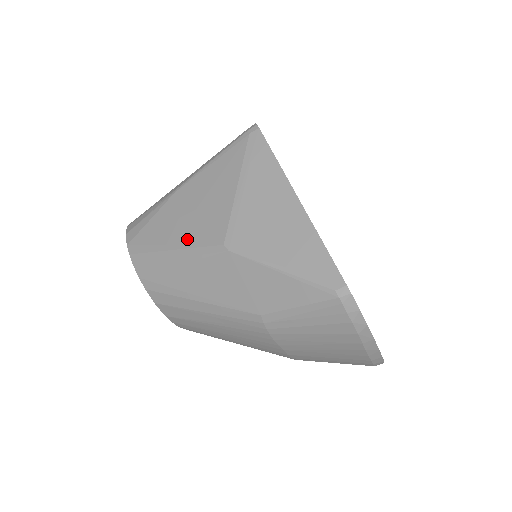
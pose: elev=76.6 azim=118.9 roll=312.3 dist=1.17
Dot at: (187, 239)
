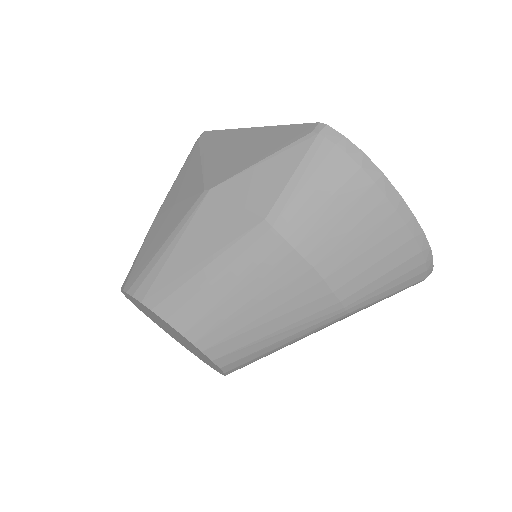
Dot at: (173, 224)
